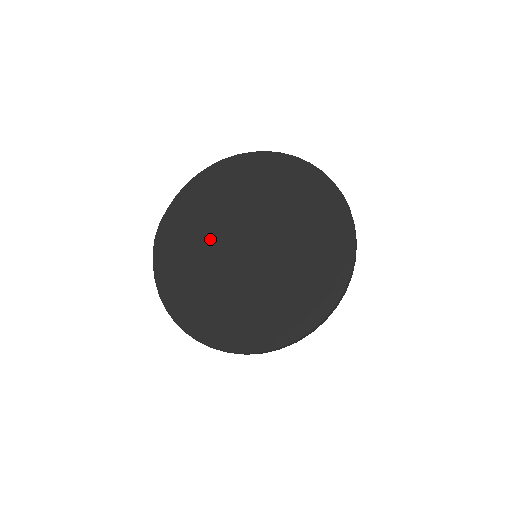
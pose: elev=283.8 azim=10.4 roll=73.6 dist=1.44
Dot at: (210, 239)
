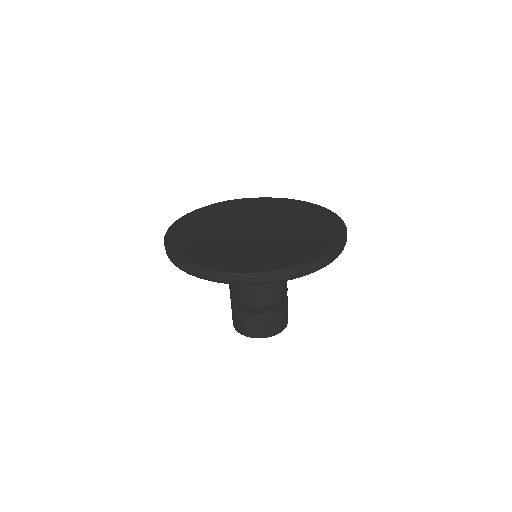
Dot at: (246, 215)
